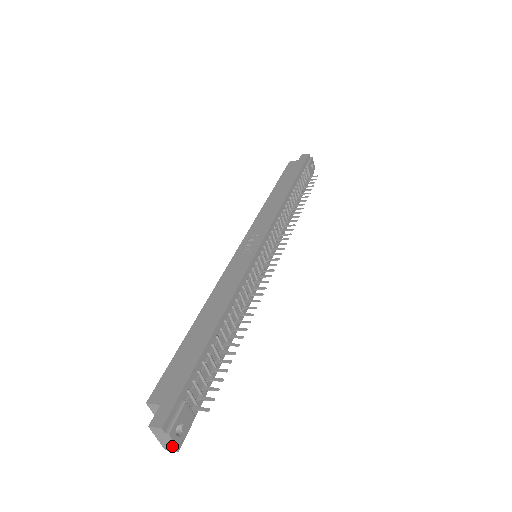
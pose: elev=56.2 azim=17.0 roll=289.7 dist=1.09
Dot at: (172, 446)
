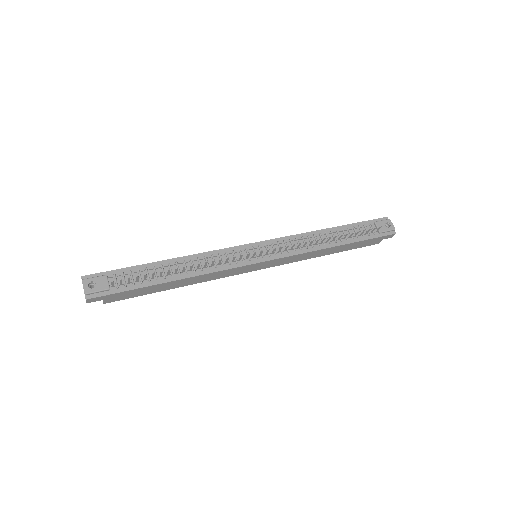
Dot at: (85, 294)
